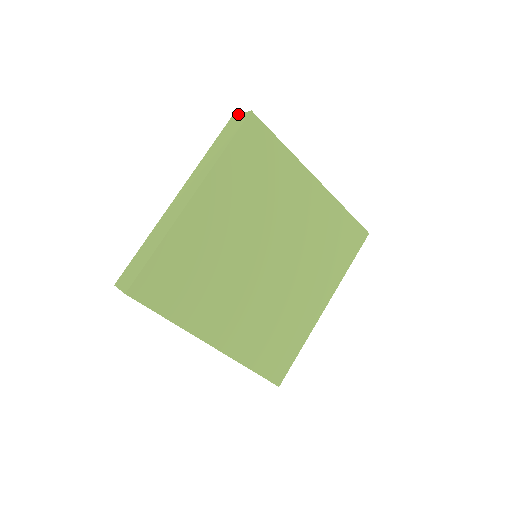
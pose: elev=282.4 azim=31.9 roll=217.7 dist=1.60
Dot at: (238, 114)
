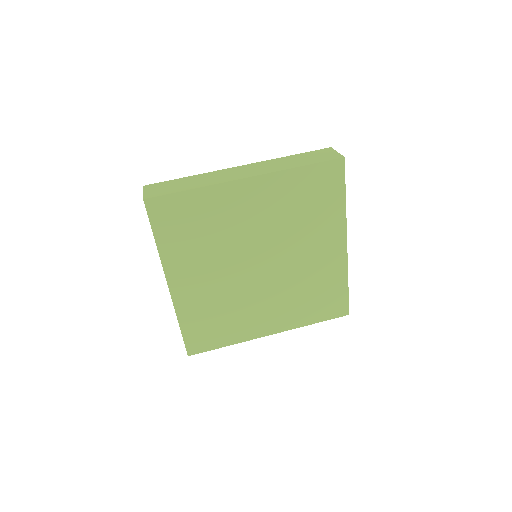
Dot at: (335, 150)
